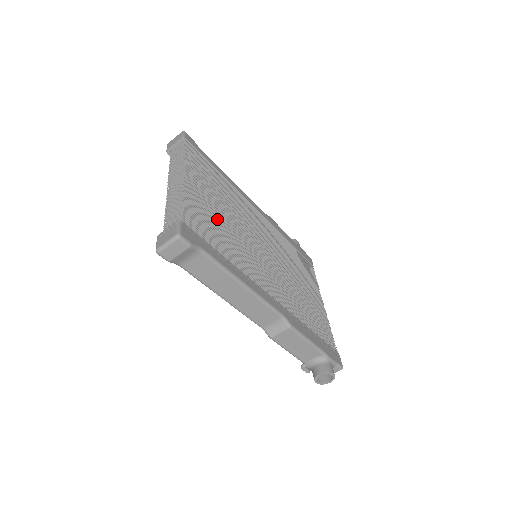
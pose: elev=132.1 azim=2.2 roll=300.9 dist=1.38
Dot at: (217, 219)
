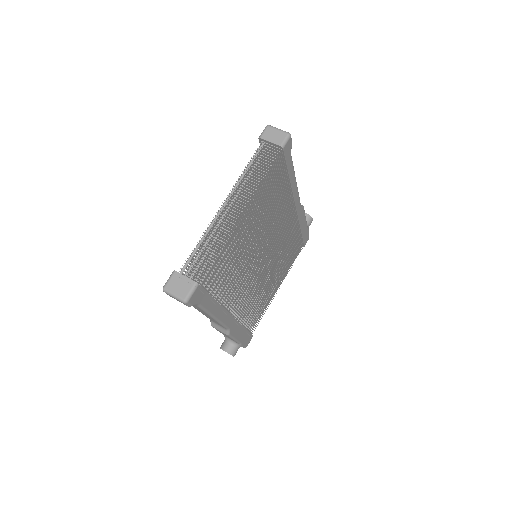
Dot at: (241, 250)
